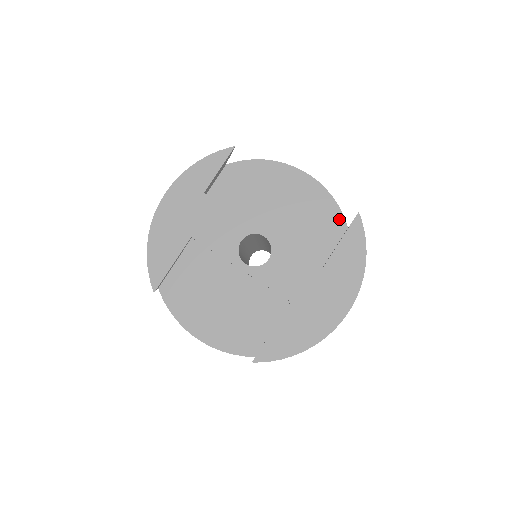
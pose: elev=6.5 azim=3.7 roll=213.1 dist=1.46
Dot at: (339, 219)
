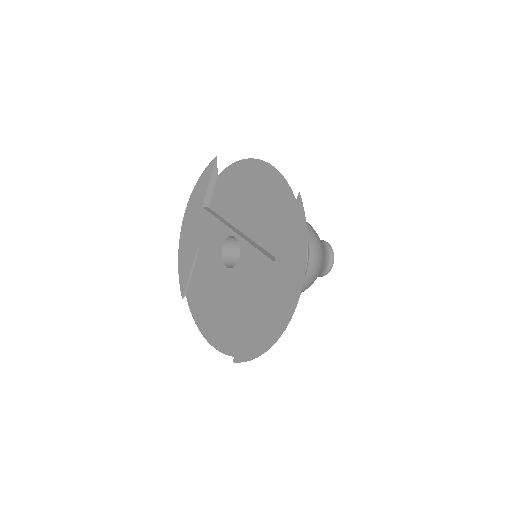
Dot at: (292, 204)
